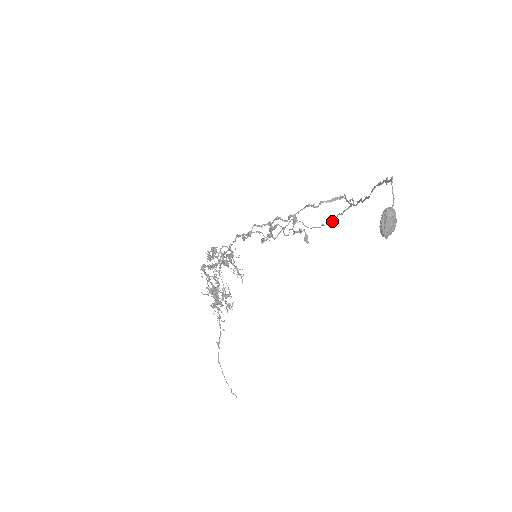
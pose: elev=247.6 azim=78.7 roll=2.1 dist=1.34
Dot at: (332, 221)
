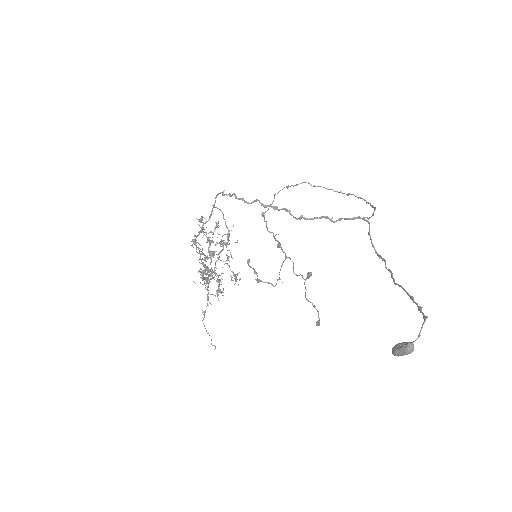
Dot at: (344, 193)
